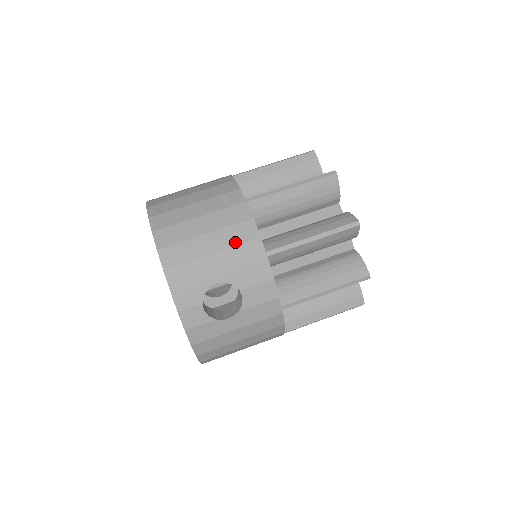
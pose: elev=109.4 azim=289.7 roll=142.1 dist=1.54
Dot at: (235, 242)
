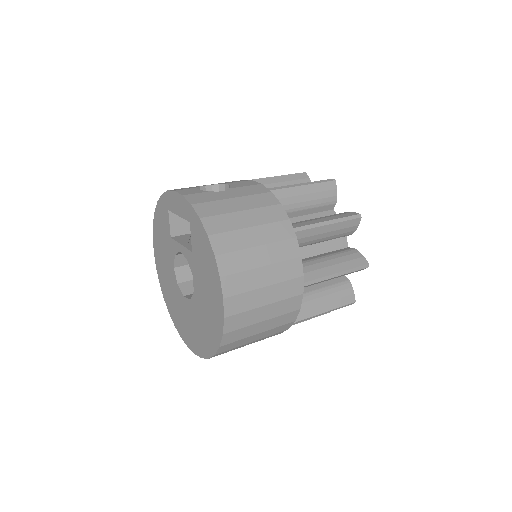
Dot at: occluded
